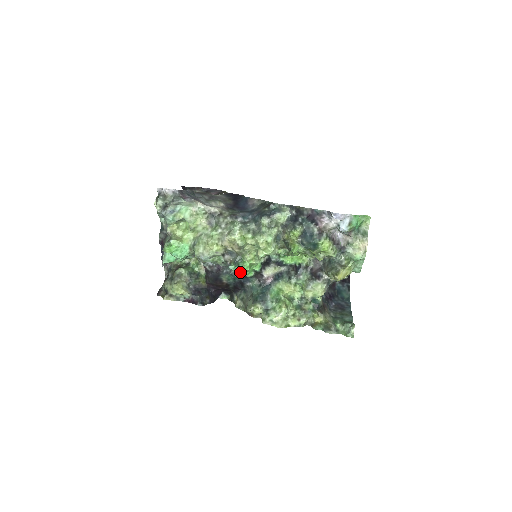
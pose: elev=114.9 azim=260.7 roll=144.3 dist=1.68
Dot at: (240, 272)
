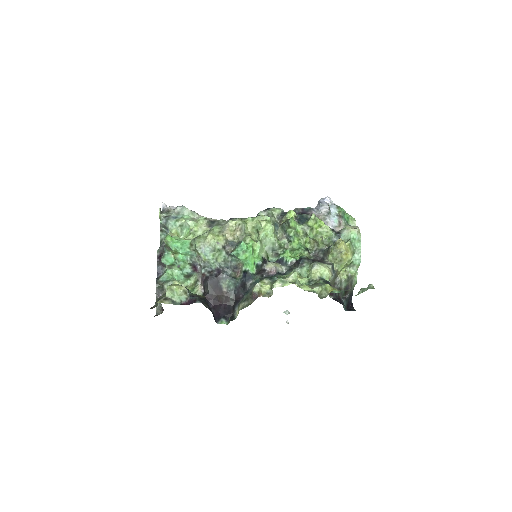
Dot at: (242, 255)
